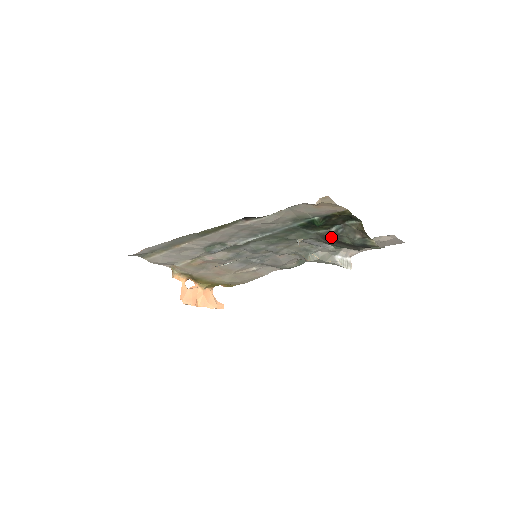
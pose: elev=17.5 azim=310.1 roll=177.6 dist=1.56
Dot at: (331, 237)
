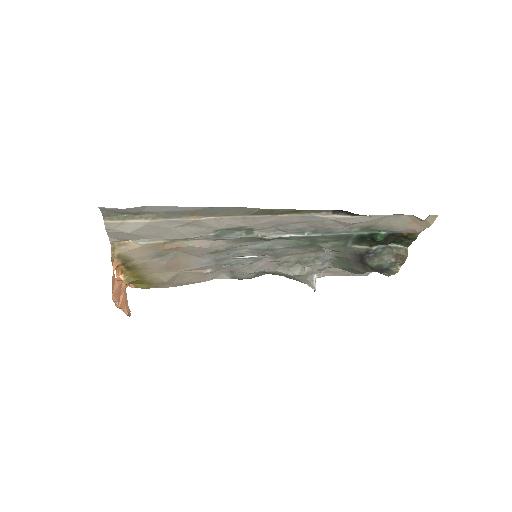
Dot at: (364, 255)
